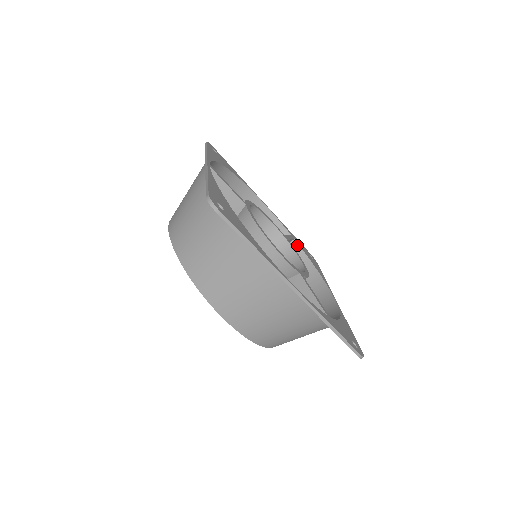
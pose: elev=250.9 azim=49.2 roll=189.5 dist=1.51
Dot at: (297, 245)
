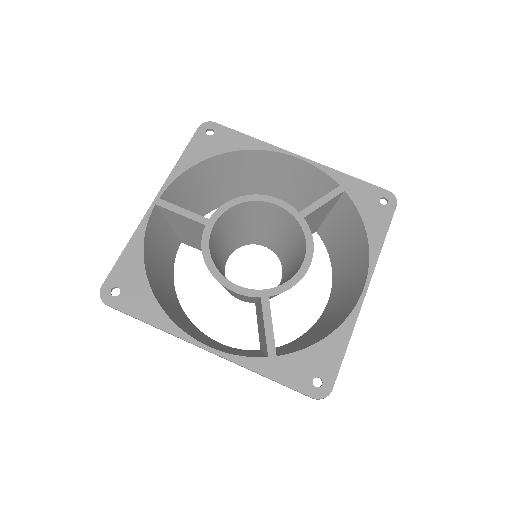
Dot at: (348, 198)
